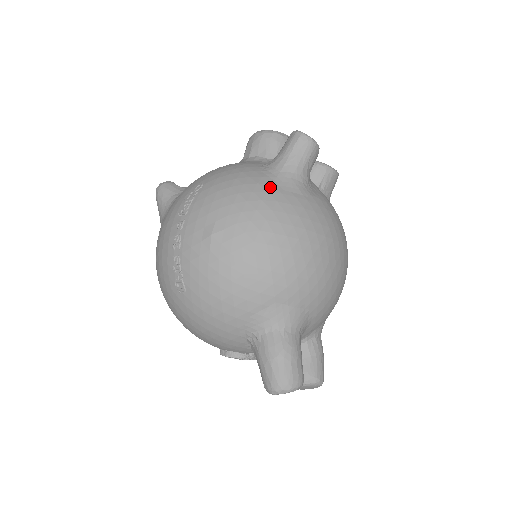
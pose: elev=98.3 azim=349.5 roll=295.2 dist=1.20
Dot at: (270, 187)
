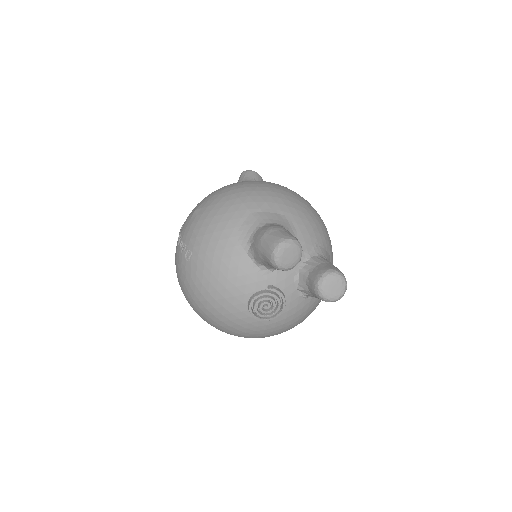
Dot at: occluded
